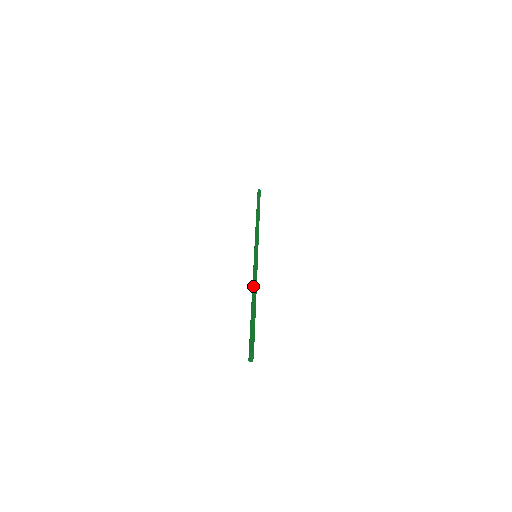
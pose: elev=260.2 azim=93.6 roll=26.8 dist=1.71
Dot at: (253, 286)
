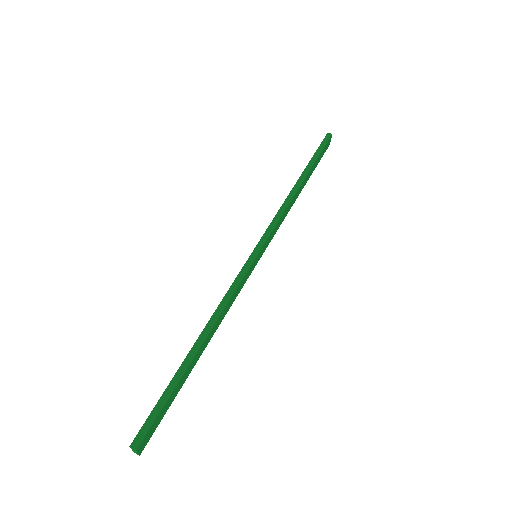
Dot at: (212, 317)
